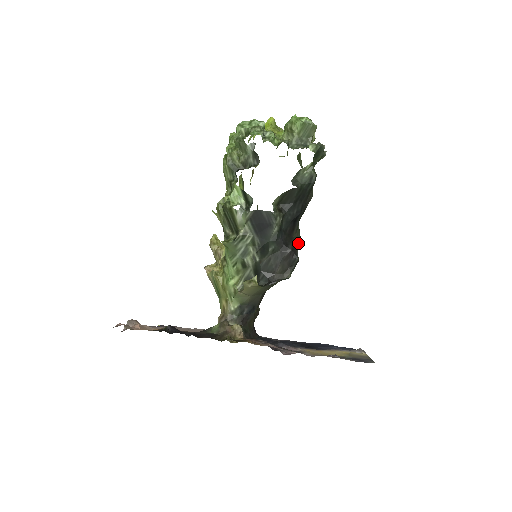
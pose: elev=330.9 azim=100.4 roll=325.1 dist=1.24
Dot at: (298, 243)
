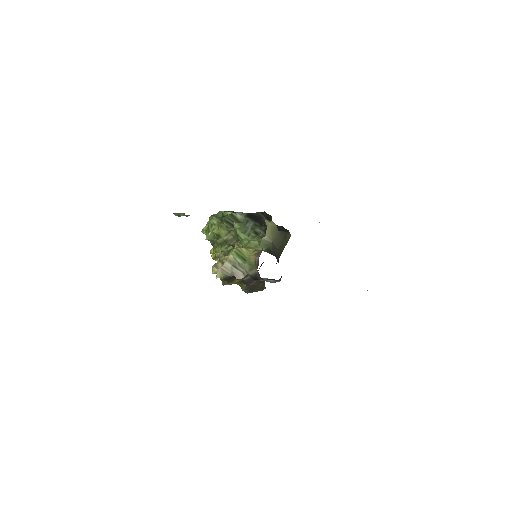
Dot at: occluded
